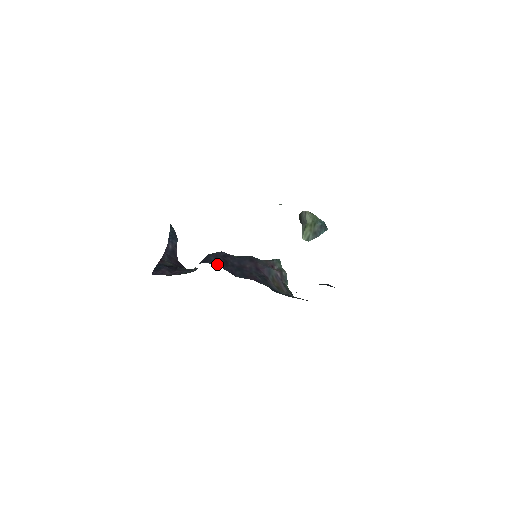
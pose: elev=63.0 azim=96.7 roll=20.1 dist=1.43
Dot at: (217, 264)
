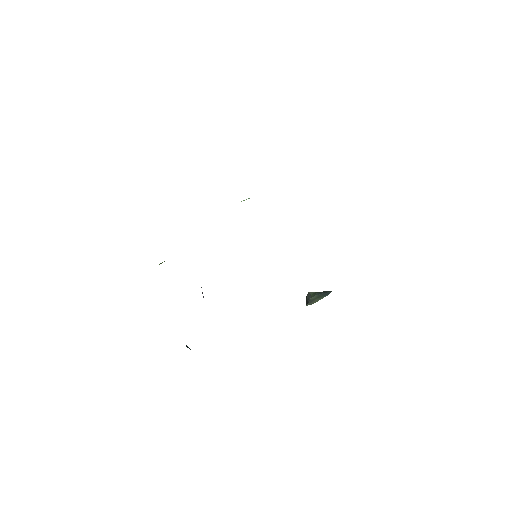
Dot at: occluded
